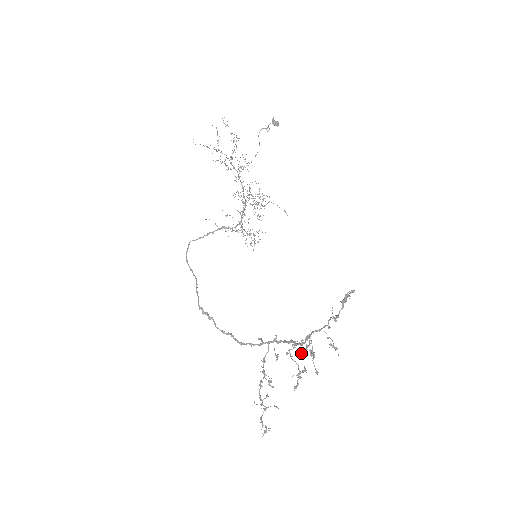
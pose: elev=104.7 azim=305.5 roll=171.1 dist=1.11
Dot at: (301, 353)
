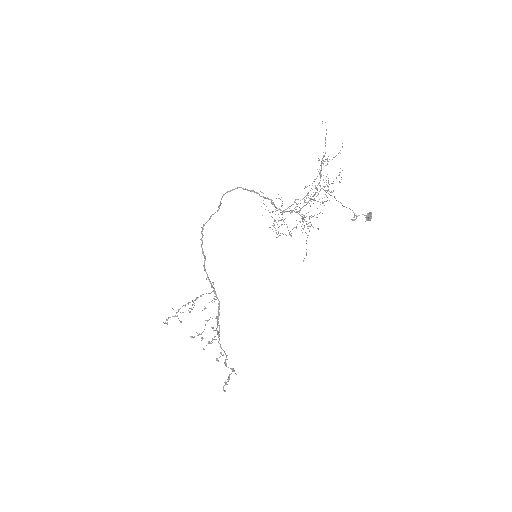
Dot at: (213, 328)
